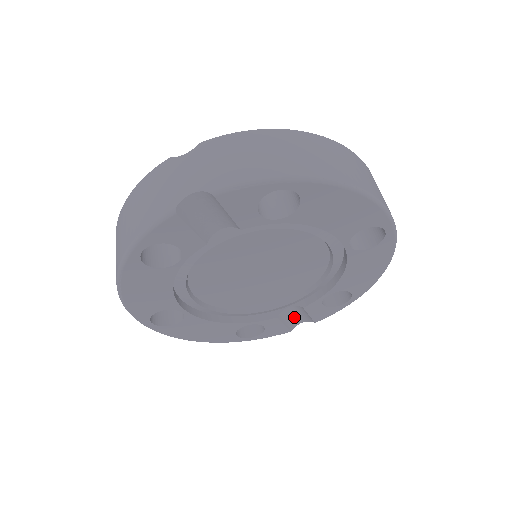
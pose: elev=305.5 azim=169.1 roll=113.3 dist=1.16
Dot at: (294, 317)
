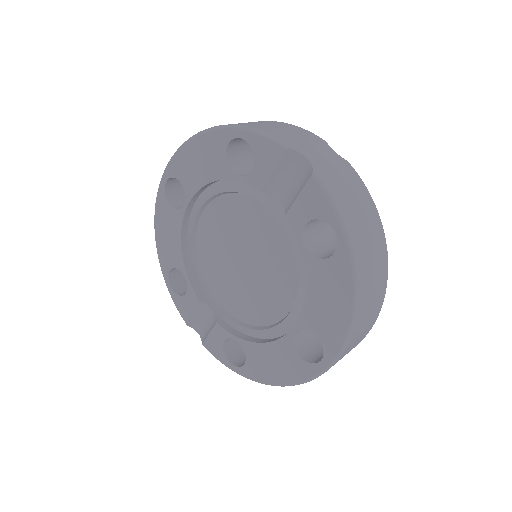
Dot at: (202, 321)
